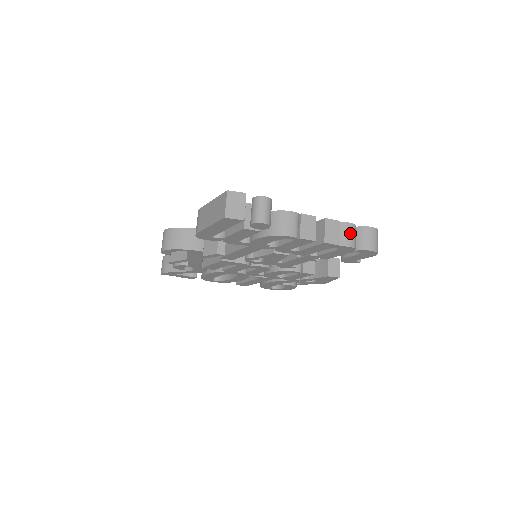
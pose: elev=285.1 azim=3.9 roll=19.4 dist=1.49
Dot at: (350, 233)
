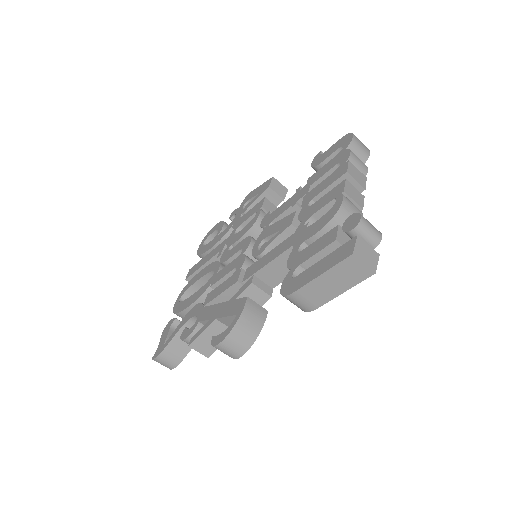
Dot at: (358, 160)
